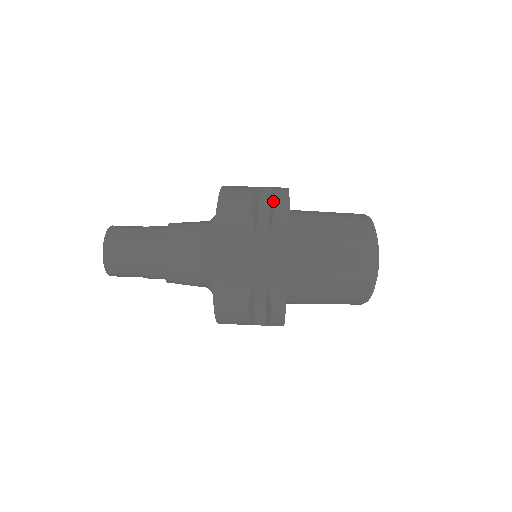
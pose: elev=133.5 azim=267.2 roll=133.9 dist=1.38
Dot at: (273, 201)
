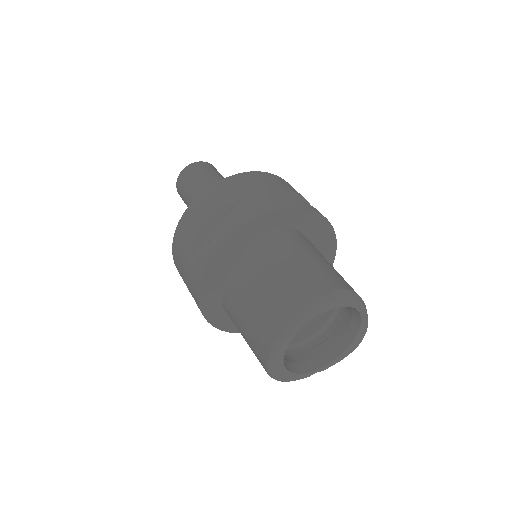
Dot at: occluded
